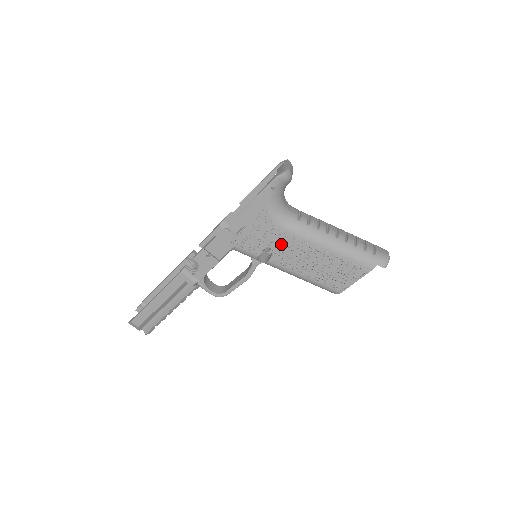
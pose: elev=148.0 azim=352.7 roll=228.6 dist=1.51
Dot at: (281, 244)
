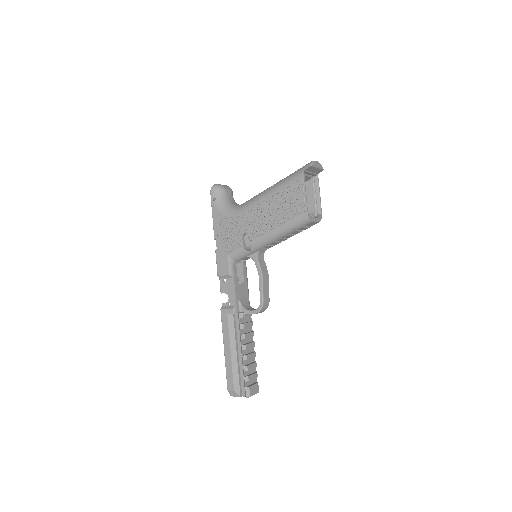
Dot at: (245, 224)
